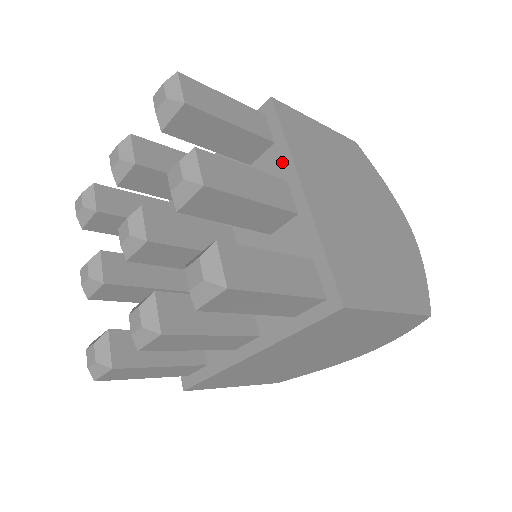
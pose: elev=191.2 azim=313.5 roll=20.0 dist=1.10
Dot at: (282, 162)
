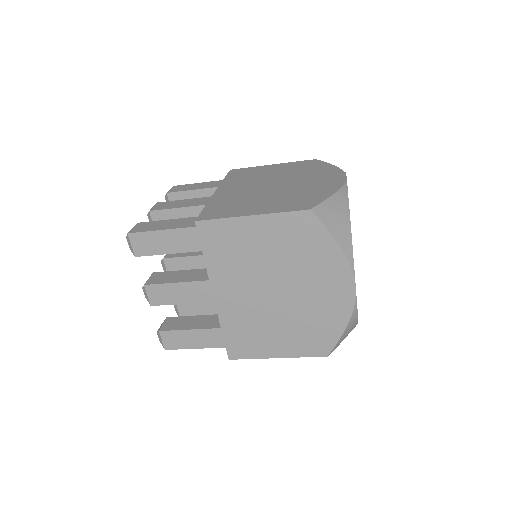
Dot at: occluded
